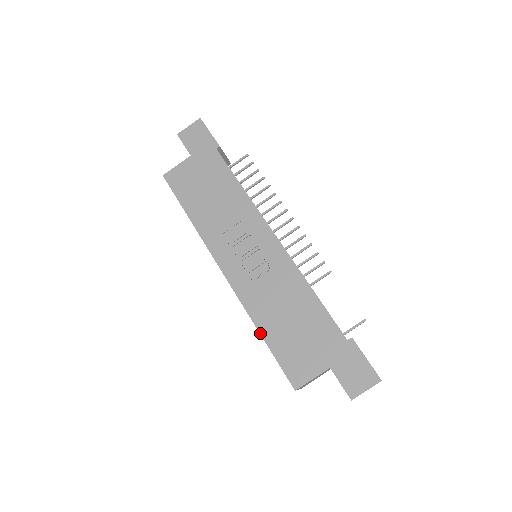
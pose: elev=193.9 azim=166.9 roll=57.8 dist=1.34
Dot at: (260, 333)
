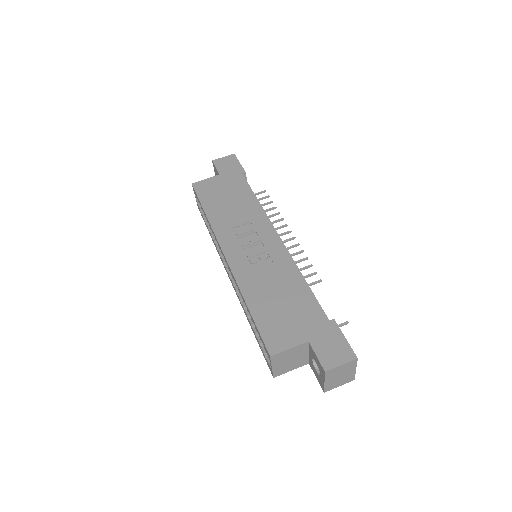
Dot at: (247, 304)
